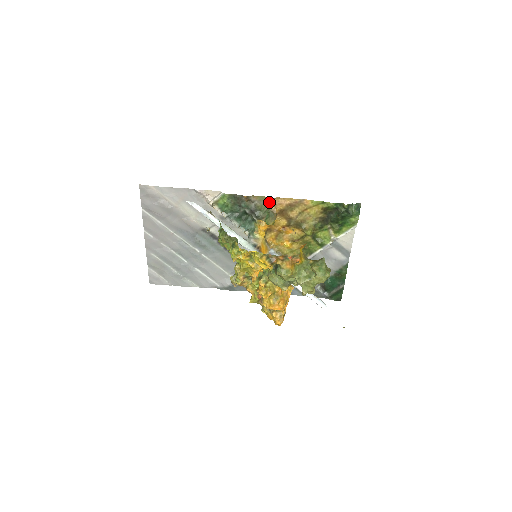
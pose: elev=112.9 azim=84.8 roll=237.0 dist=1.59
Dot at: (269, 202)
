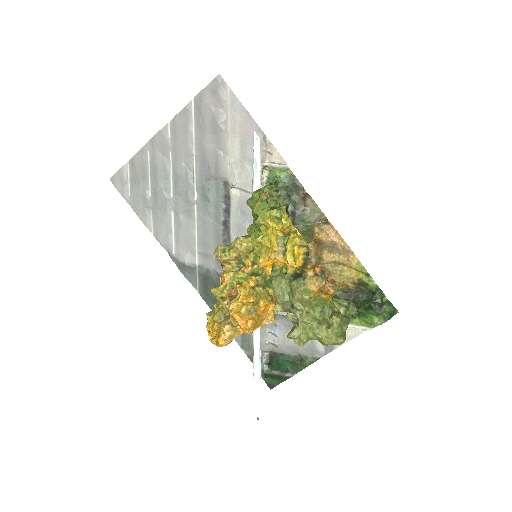
Dot at: (321, 220)
